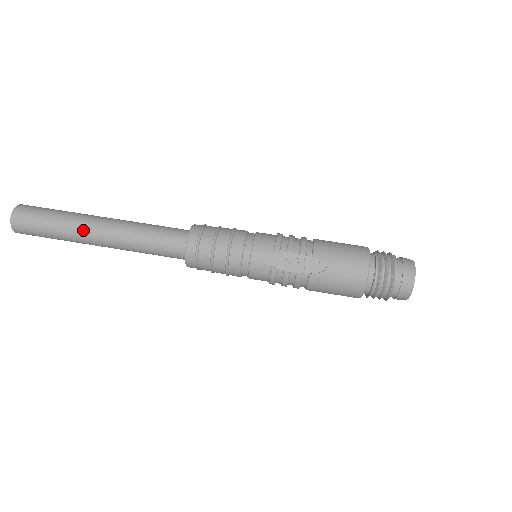
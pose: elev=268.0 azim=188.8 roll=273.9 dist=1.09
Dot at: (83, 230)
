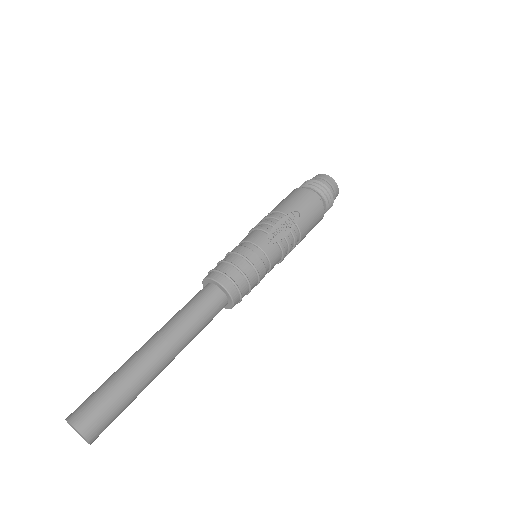
Dot at: (147, 364)
